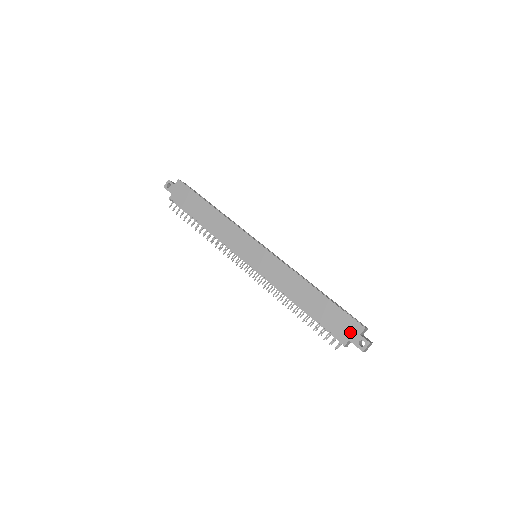
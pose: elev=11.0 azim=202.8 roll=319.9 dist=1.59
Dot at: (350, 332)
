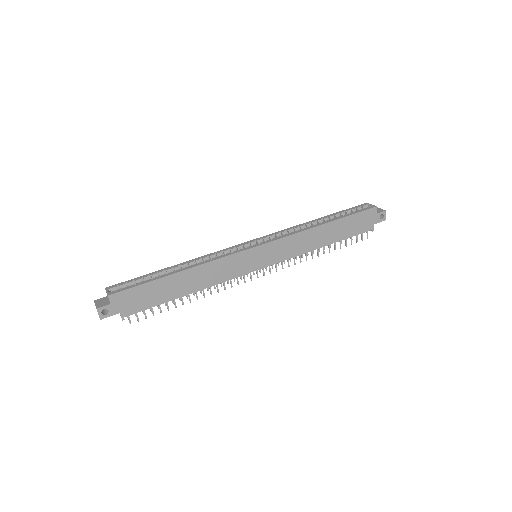
Dot at: (371, 219)
